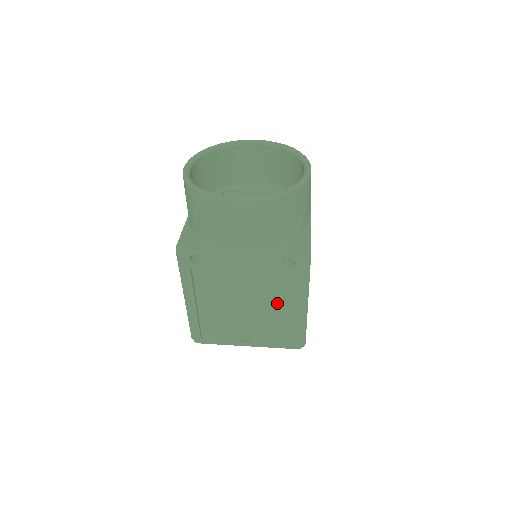
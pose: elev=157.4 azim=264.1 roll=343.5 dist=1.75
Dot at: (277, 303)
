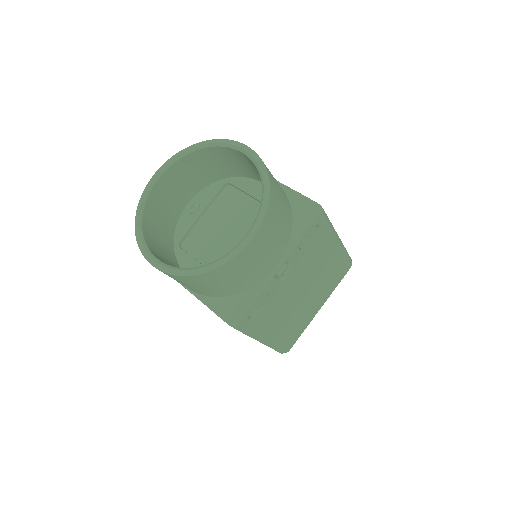
Dot at: occluded
